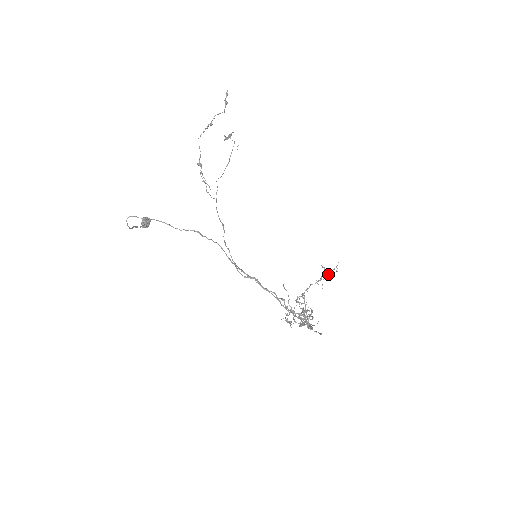
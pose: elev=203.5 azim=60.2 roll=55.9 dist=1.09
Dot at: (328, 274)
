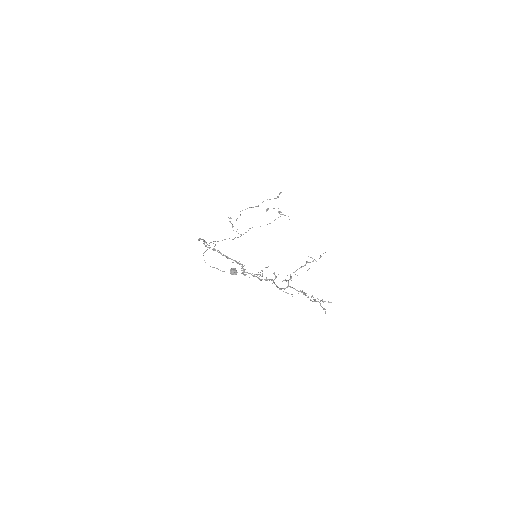
Dot at: occluded
